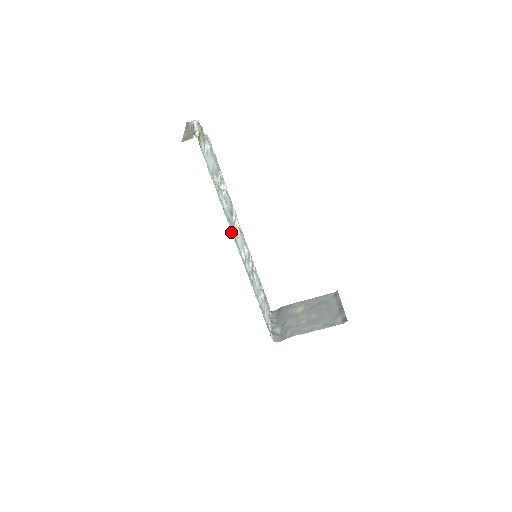
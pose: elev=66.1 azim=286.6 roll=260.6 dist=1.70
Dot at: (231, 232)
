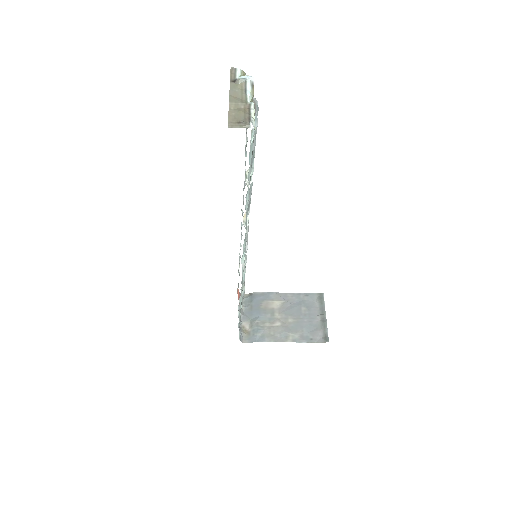
Dot at: (245, 243)
